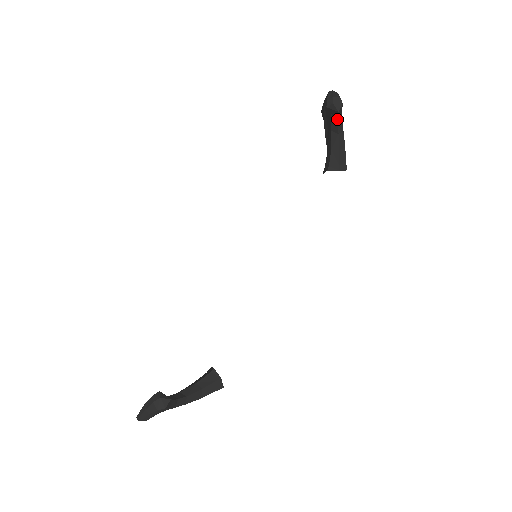
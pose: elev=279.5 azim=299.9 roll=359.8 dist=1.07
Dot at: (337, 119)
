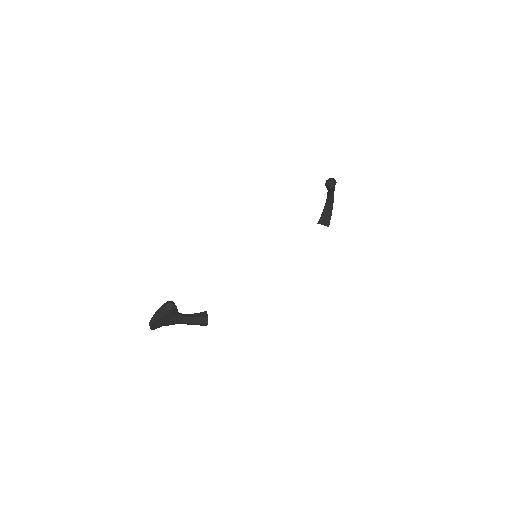
Dot at: (330, 194)
